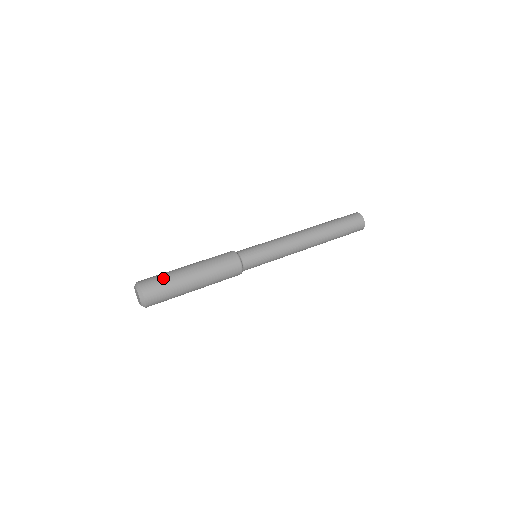
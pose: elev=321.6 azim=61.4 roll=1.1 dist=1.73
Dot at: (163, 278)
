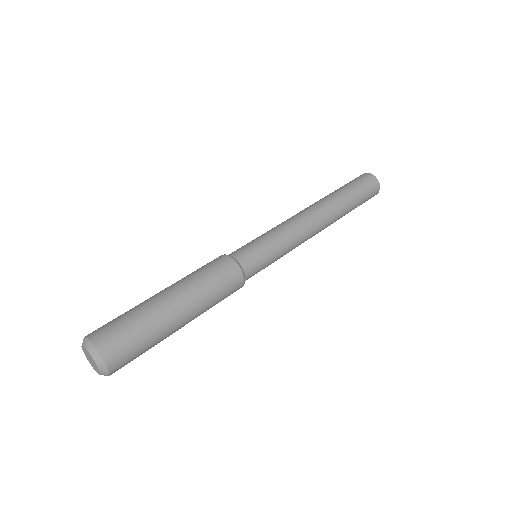
Dot at: (130, 322)
